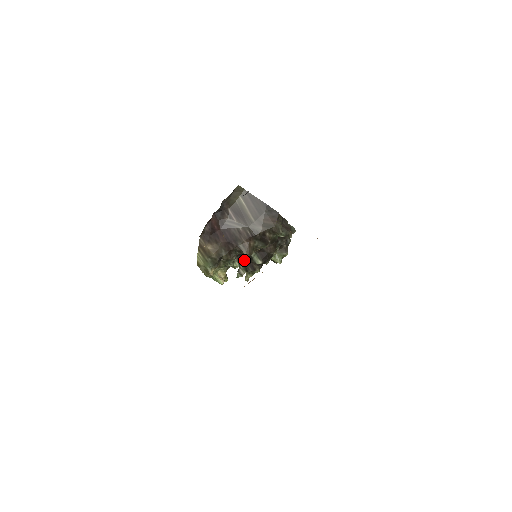
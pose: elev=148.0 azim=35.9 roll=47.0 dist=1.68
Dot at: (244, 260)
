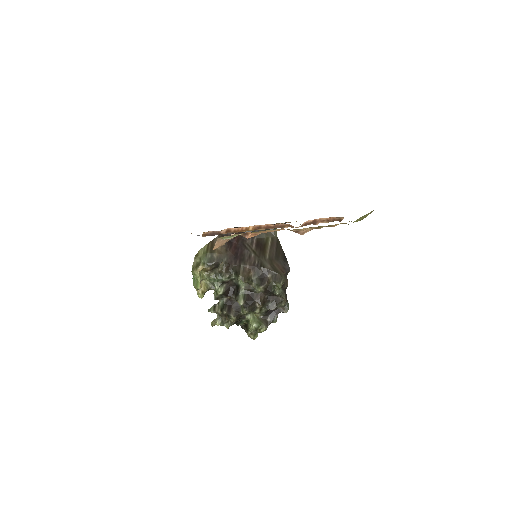
Dot at: (229, 295)
